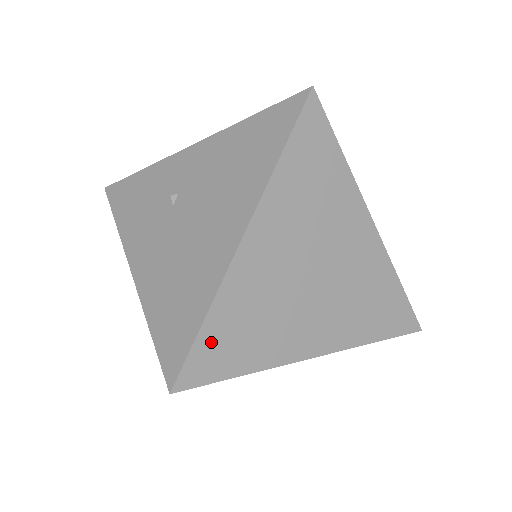
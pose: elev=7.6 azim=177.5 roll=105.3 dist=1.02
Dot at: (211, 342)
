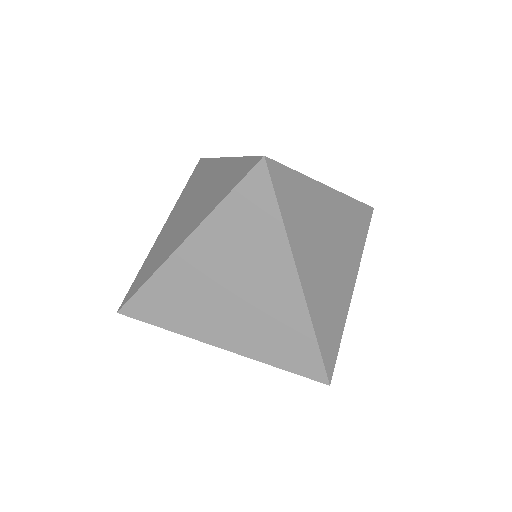
Dot at: (291, 181)
